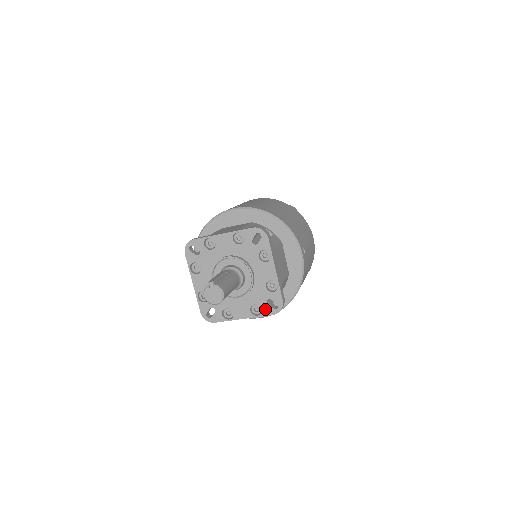
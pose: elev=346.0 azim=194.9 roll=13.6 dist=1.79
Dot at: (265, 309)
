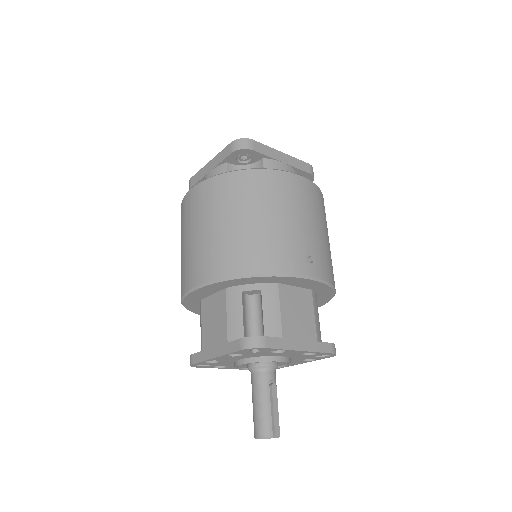
Dot at: occluded
